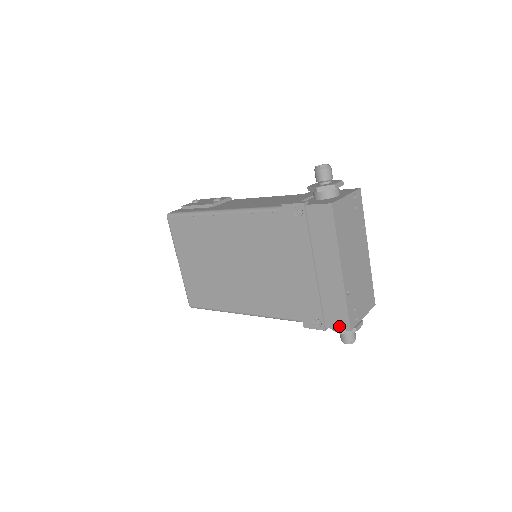
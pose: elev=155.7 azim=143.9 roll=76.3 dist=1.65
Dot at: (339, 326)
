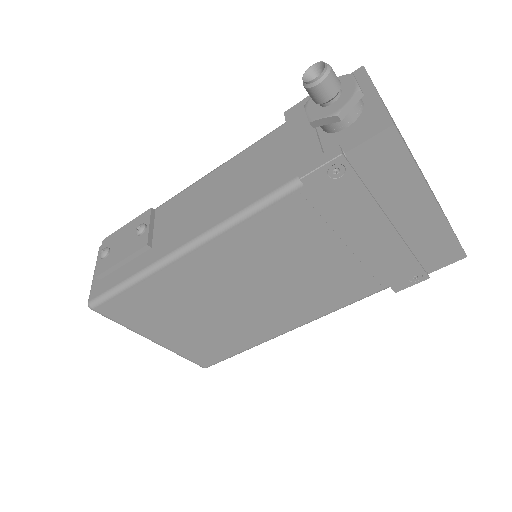
Dot at: (448, 262)
